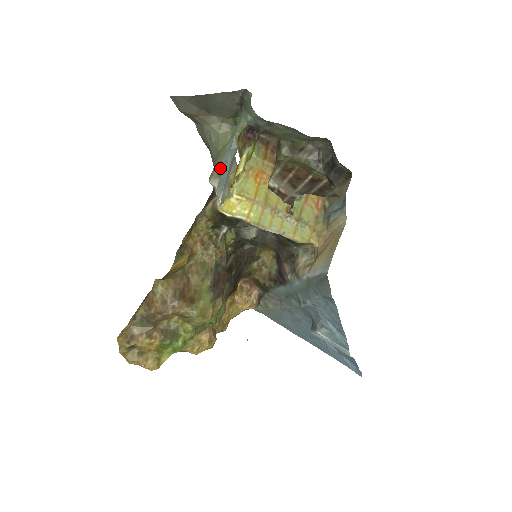
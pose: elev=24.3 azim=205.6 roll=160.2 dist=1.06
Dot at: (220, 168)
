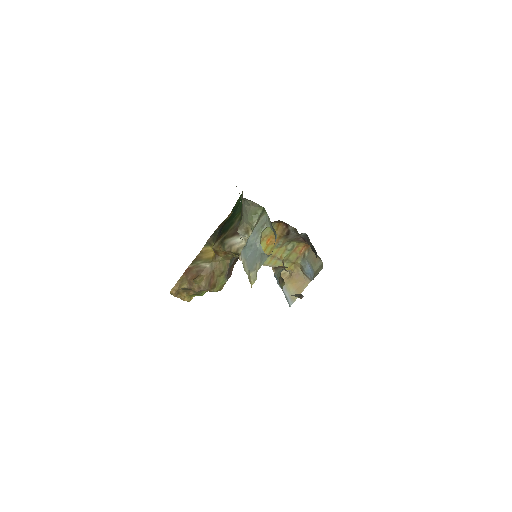
Dot at: (246, 229)
